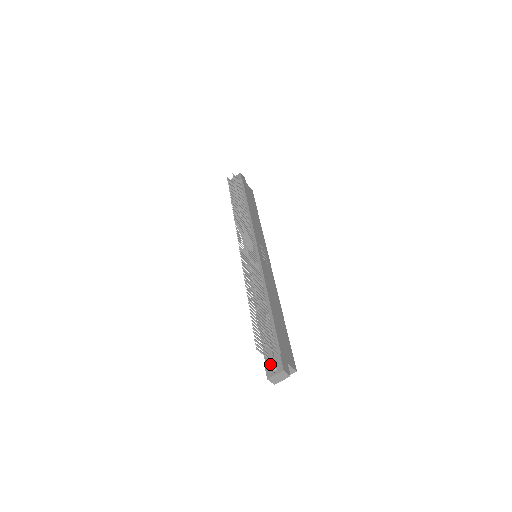
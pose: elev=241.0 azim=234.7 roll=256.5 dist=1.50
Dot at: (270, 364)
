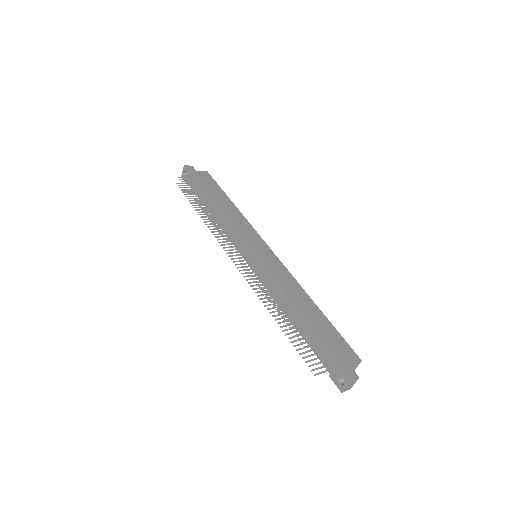
Dot at: (335, 377)
